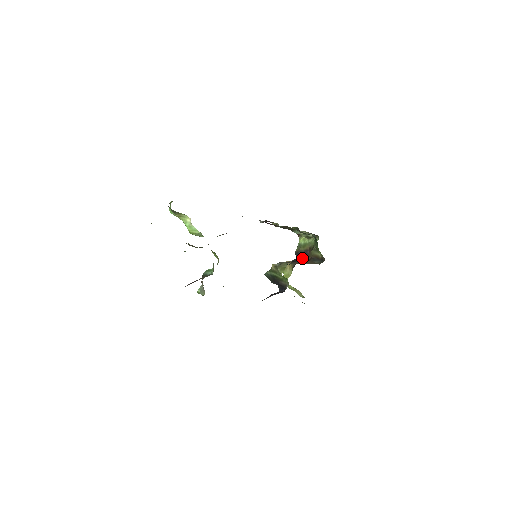
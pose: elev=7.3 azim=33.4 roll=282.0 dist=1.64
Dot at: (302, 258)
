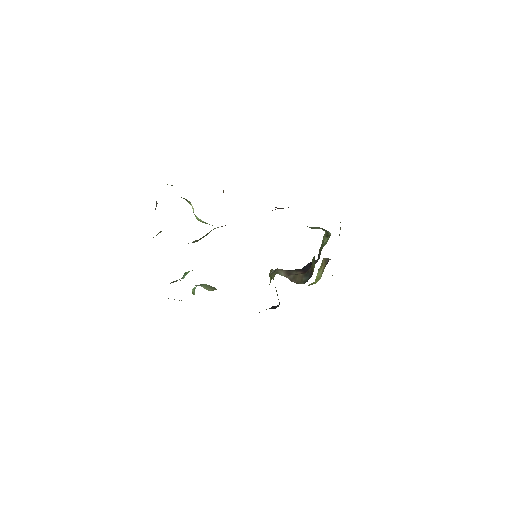
Dot at: occluded
